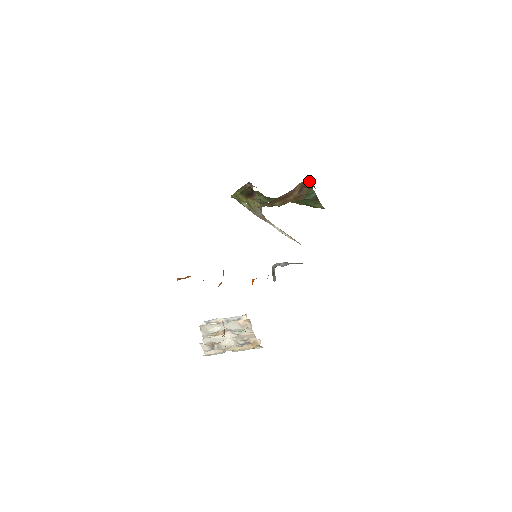
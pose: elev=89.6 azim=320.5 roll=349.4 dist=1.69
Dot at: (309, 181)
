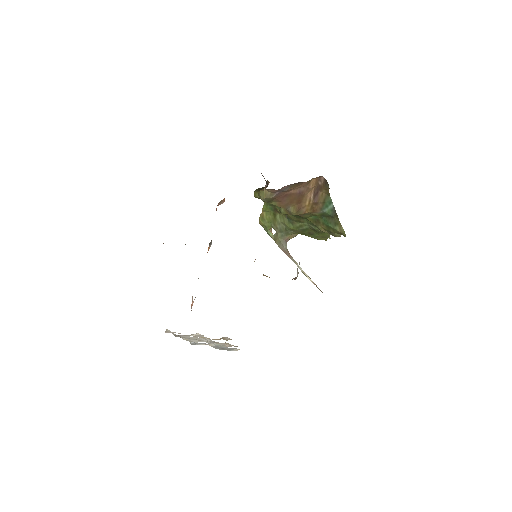
Dot at: (323, 178)
